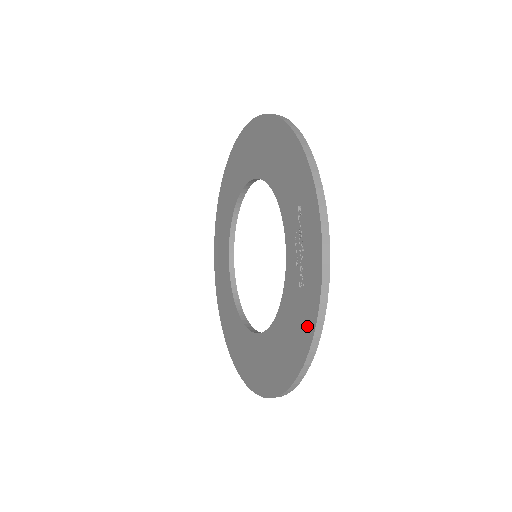
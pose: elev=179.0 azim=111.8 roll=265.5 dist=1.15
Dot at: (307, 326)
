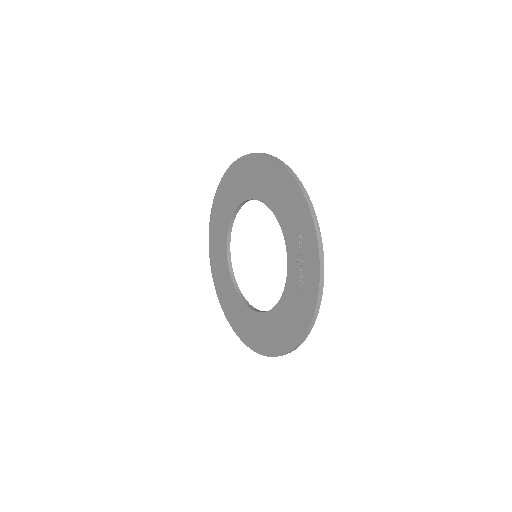
Dot at: (306, 315)
